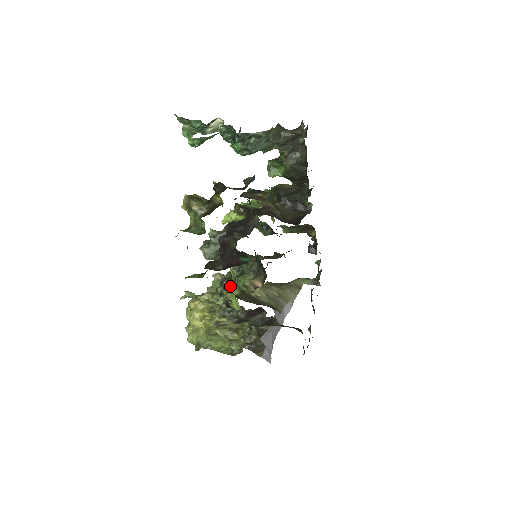
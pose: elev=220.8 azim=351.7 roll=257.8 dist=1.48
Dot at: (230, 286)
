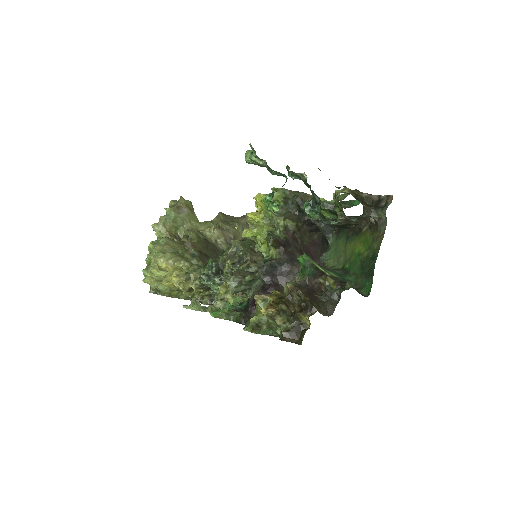
Dot at: (220, 273)
